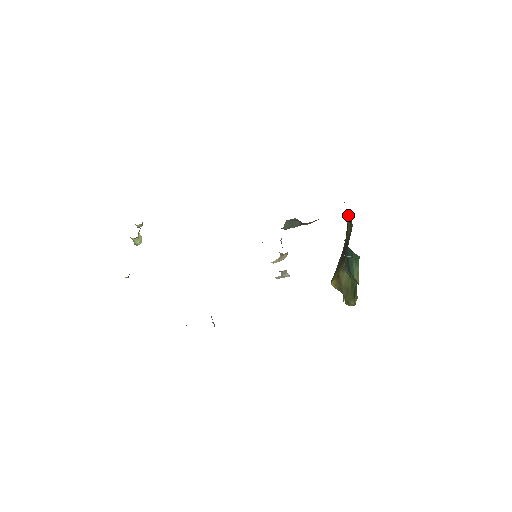
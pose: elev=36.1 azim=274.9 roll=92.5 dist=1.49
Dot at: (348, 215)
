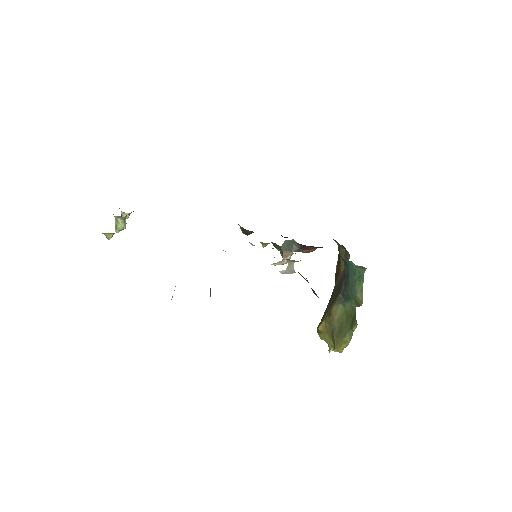
Dot at: (343, 253)
